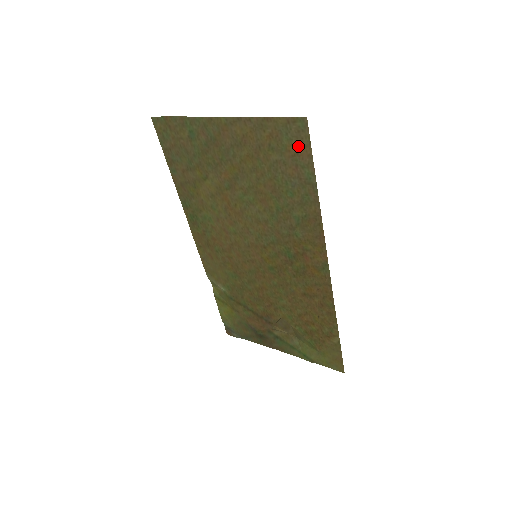
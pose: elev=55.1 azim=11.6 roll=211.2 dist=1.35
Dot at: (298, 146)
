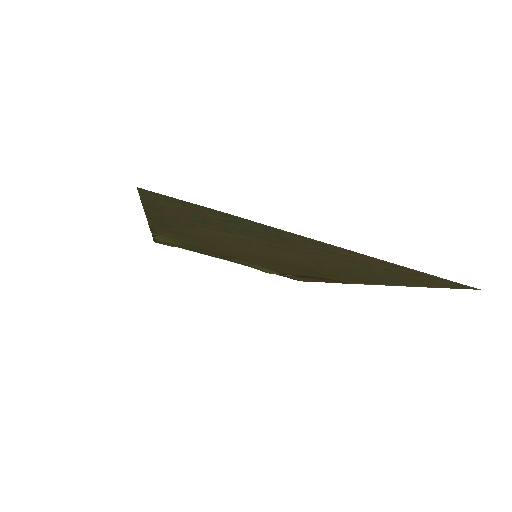
Dot at: (432, 283)
